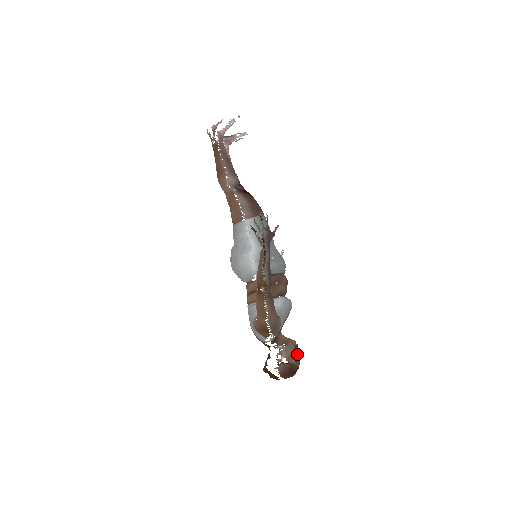
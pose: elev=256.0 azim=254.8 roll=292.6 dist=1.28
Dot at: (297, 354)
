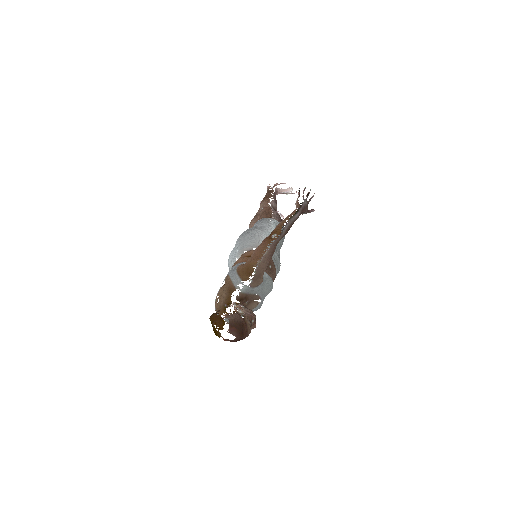
Dot at: (253, 324)
